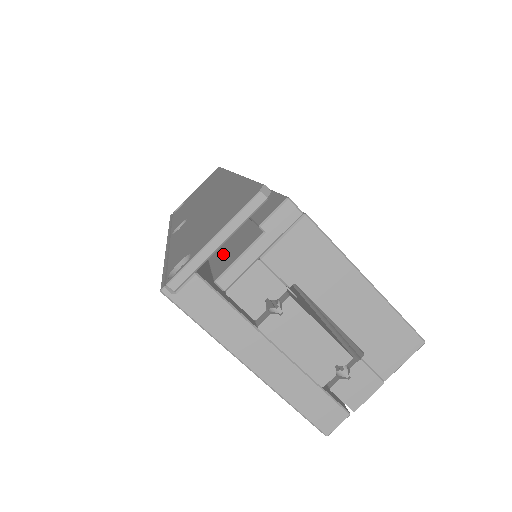
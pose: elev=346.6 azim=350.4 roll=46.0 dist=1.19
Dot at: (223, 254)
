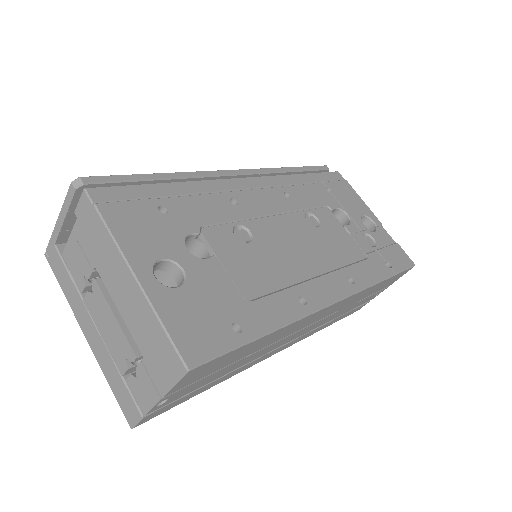
Dot at: occluded
